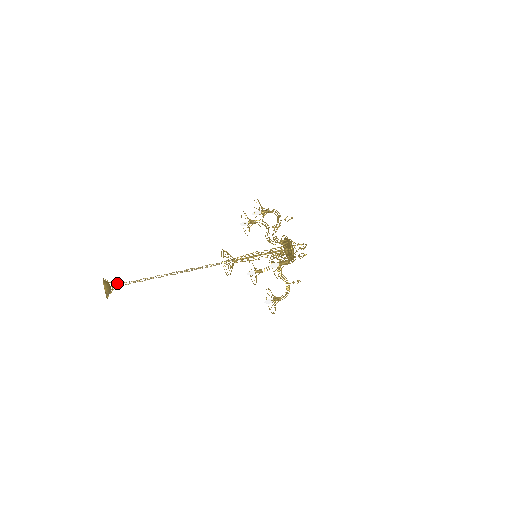
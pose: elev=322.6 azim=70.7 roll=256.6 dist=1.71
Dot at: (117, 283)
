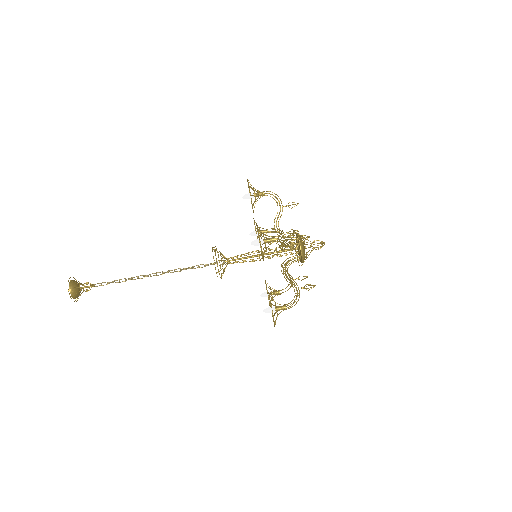
Dot at: (87, 282)
